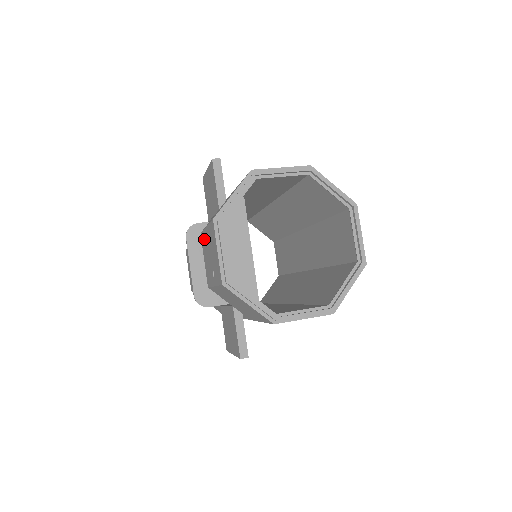
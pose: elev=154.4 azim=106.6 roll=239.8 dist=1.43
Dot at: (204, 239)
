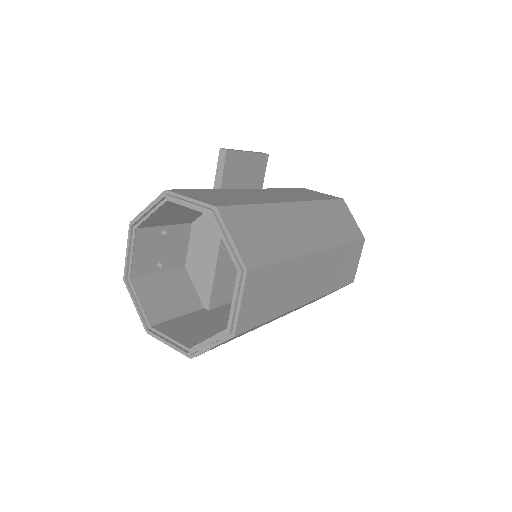
Dot at: occluded
